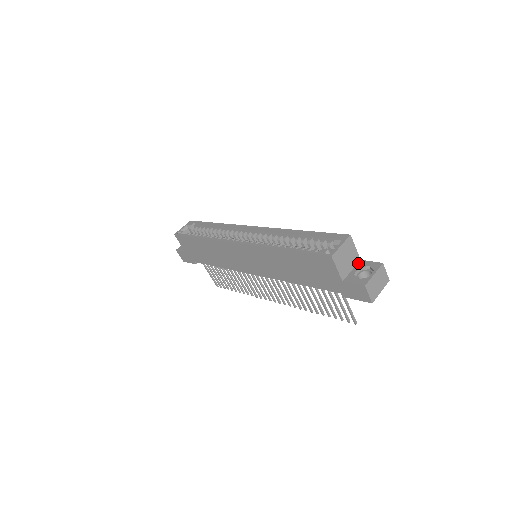
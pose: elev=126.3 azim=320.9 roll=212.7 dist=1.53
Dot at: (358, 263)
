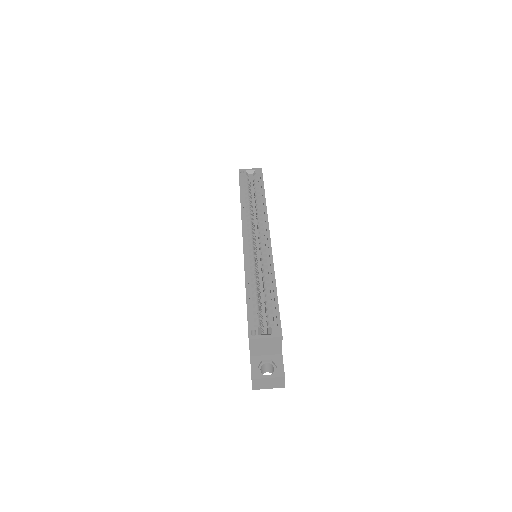
Dot at: (277, 355)
